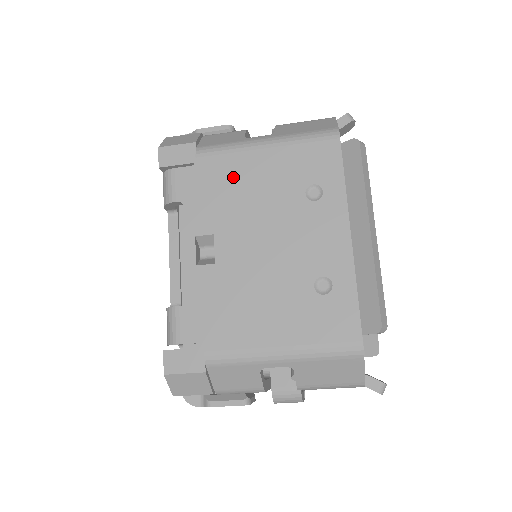
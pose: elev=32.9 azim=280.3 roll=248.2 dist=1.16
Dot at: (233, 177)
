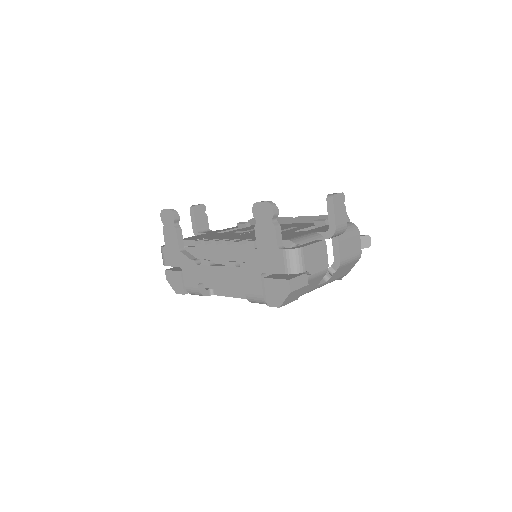
Dot at: occluded
